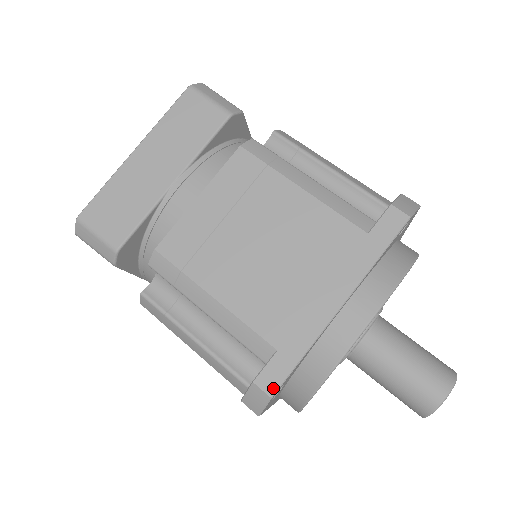
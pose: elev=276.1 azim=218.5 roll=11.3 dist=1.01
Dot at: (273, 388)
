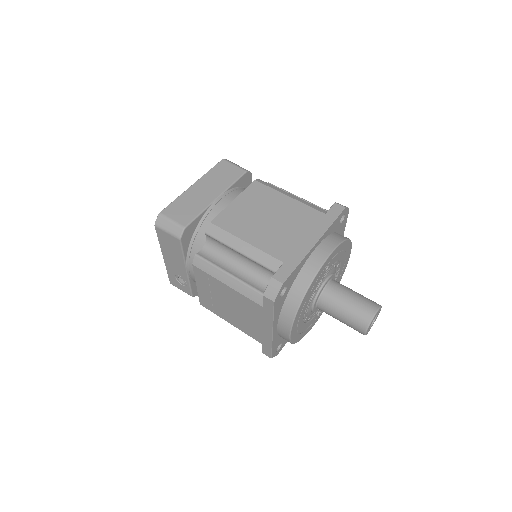
Dot at: (283, 279)
